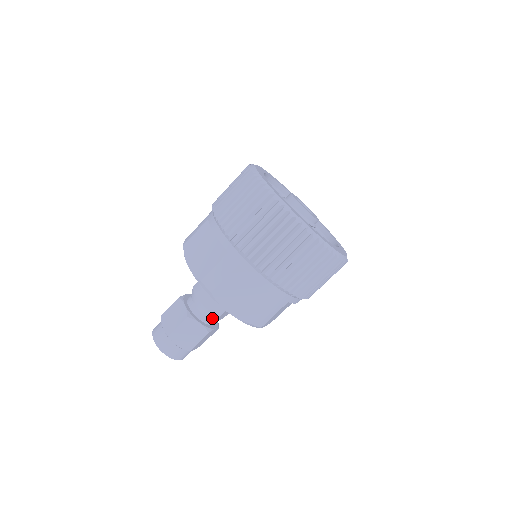
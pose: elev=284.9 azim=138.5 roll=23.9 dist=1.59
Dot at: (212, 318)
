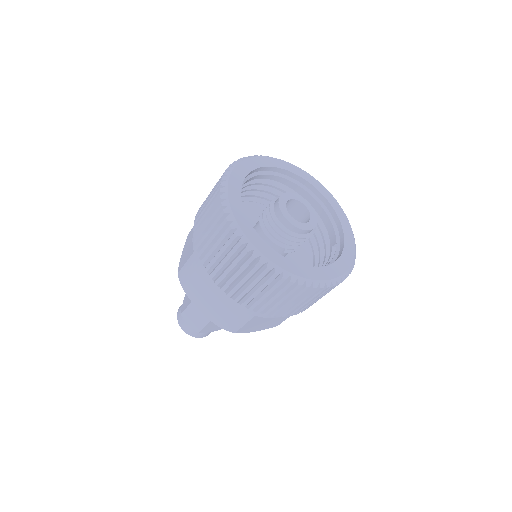
Dot at: occluded
